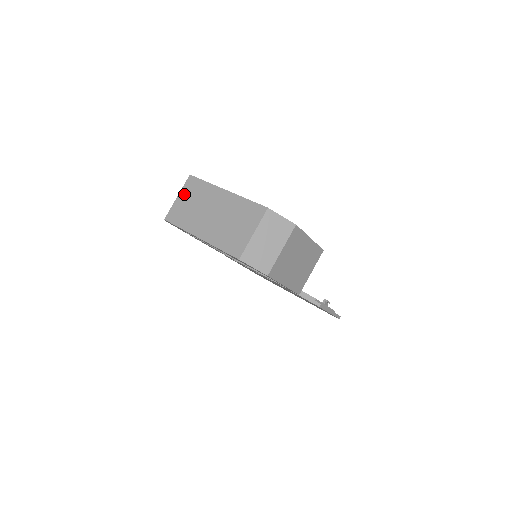
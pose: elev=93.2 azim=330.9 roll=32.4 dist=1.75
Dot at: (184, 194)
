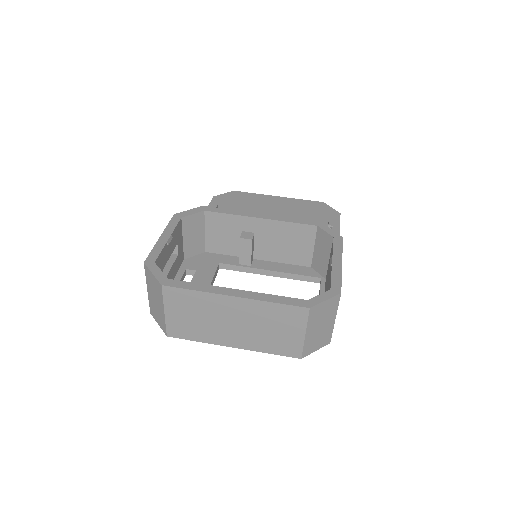
Dot at: (173, 308)
